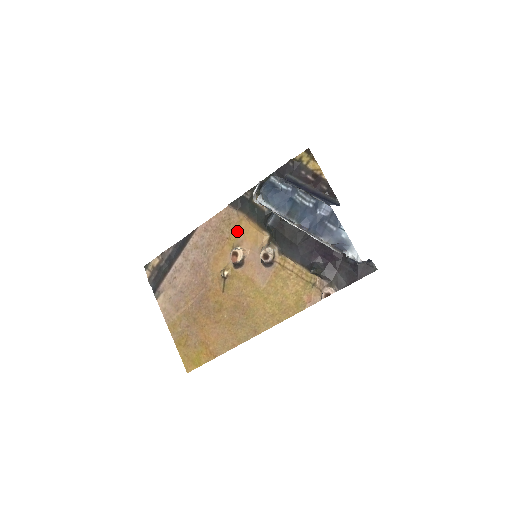
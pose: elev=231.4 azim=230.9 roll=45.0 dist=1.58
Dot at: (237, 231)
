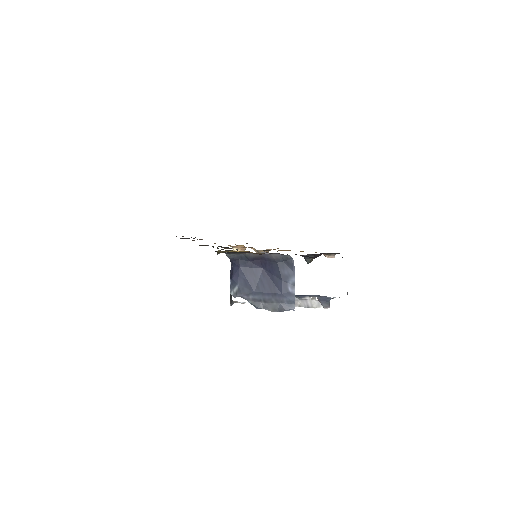
Dot at: occluded
